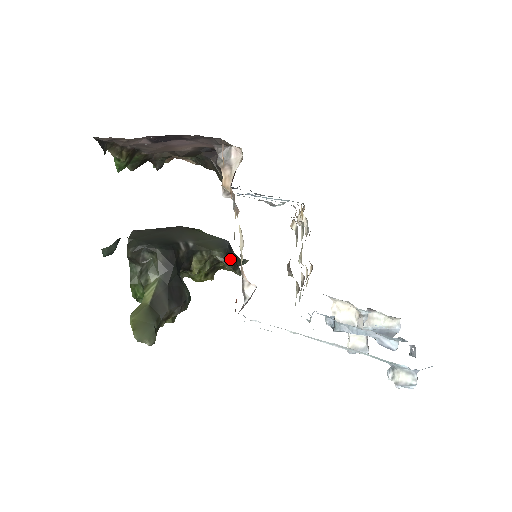
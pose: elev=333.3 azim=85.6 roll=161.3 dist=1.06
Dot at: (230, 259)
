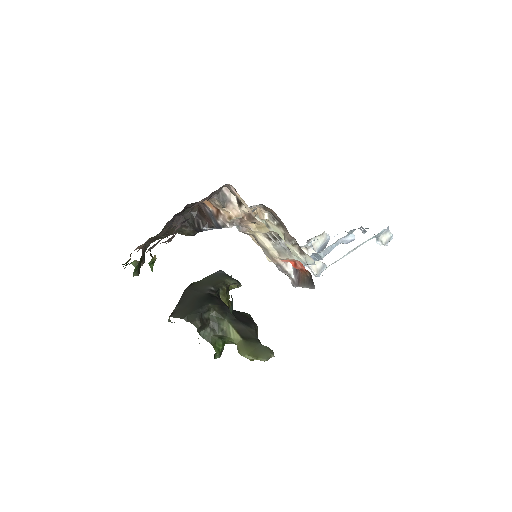
Dot at: occluded
